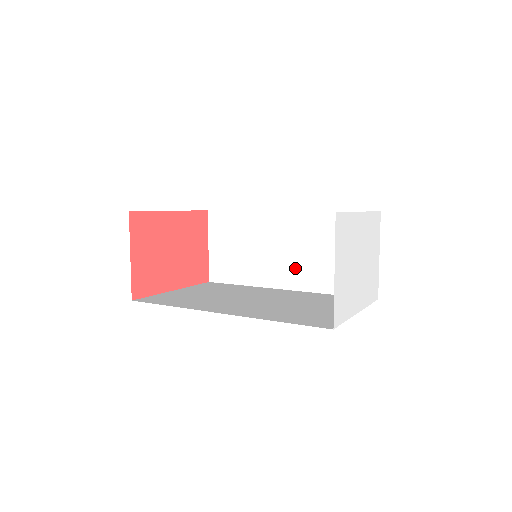
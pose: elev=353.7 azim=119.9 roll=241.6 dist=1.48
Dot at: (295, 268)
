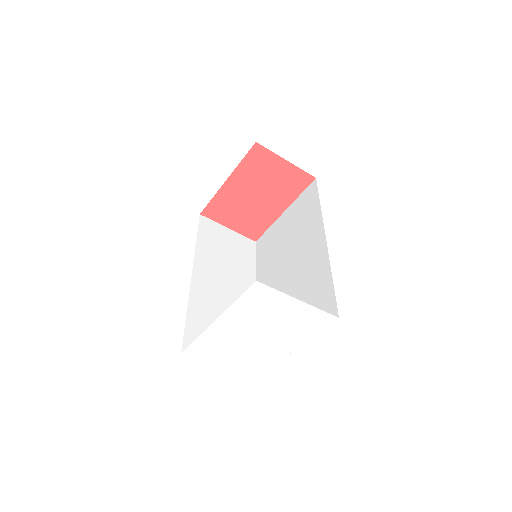
Dot at: occluded
